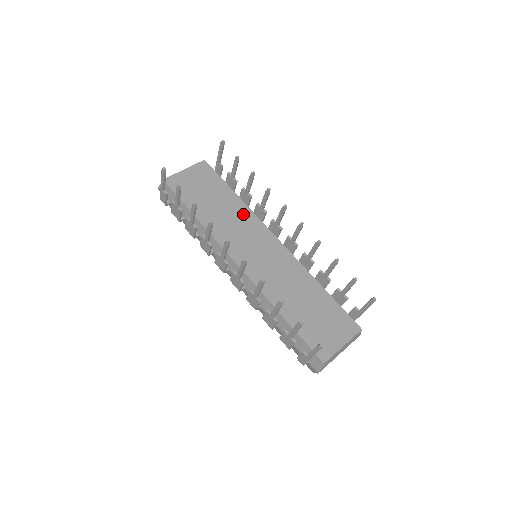
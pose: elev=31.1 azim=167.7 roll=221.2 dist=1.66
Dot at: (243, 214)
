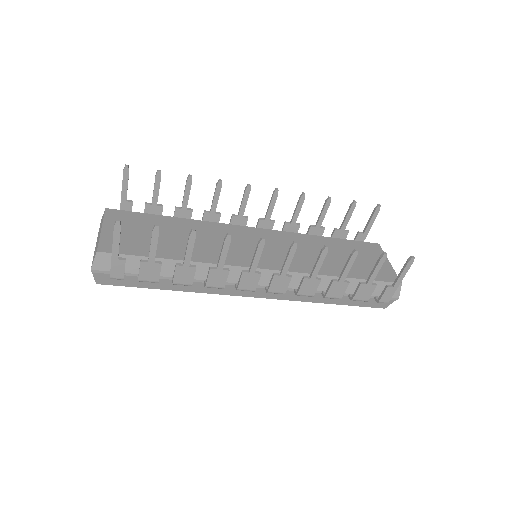
Dot at: (206, 229)
